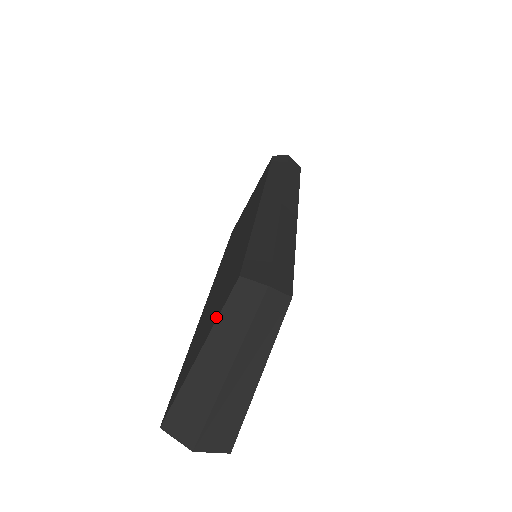
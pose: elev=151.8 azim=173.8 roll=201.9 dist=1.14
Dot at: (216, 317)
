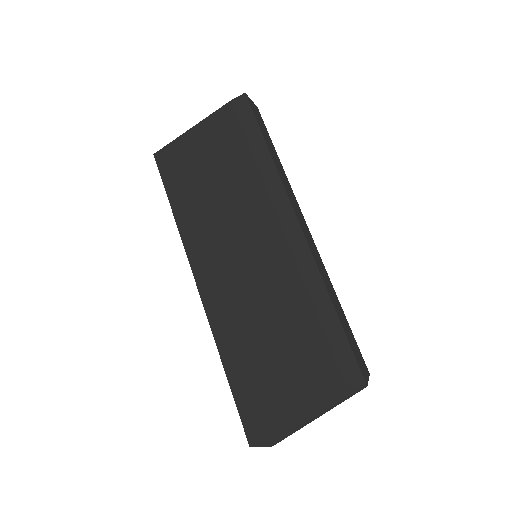
Dot at: (312, 398)
